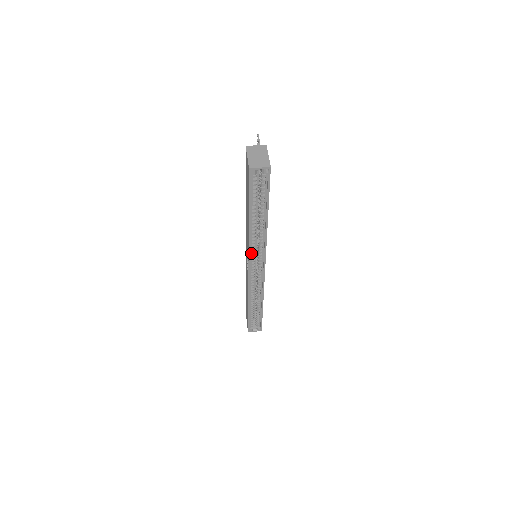
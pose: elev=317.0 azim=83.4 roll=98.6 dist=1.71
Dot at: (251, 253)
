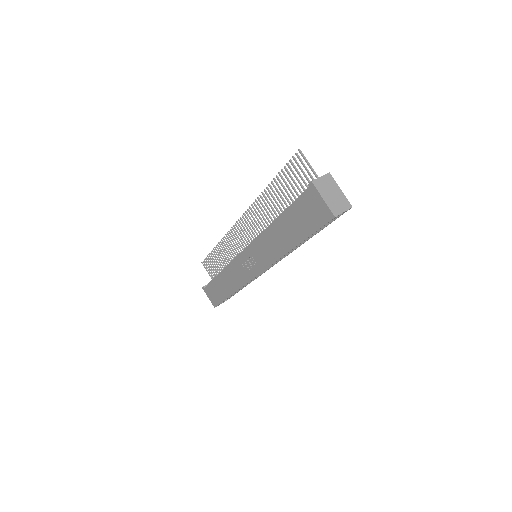
Dot at: (268, 264)
